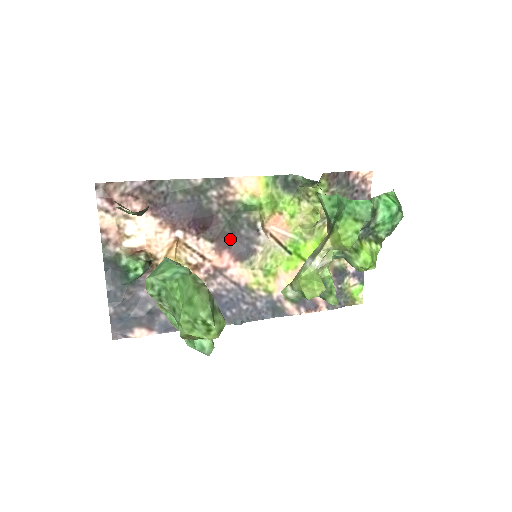
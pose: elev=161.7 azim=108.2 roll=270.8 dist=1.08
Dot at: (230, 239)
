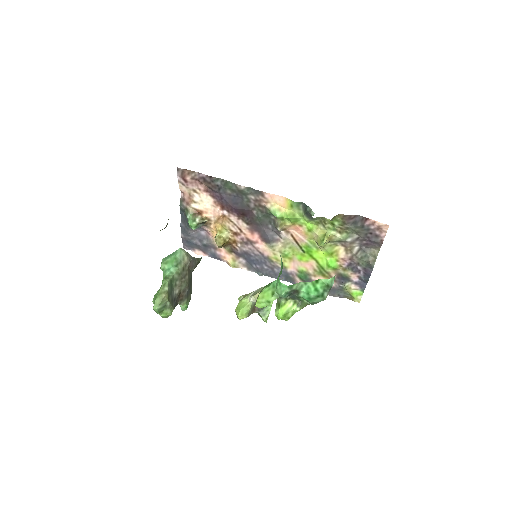
Dot at: (260, 227)
